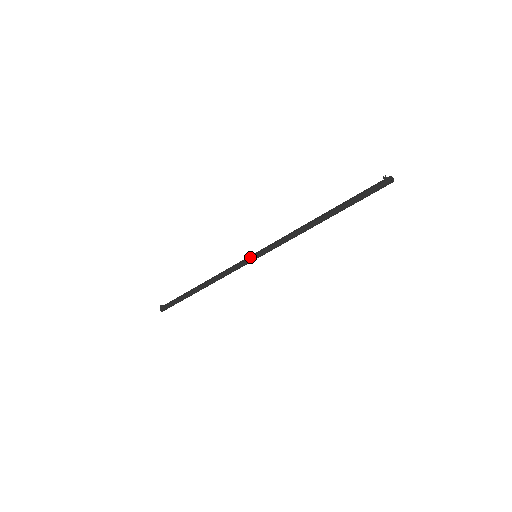
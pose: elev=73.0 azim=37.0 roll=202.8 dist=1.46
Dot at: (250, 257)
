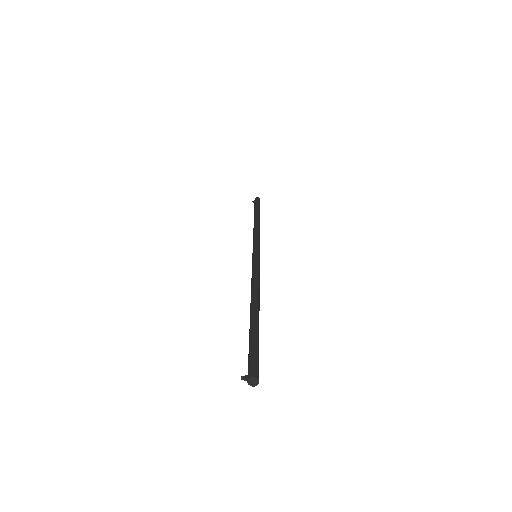
Dot at: occluded
